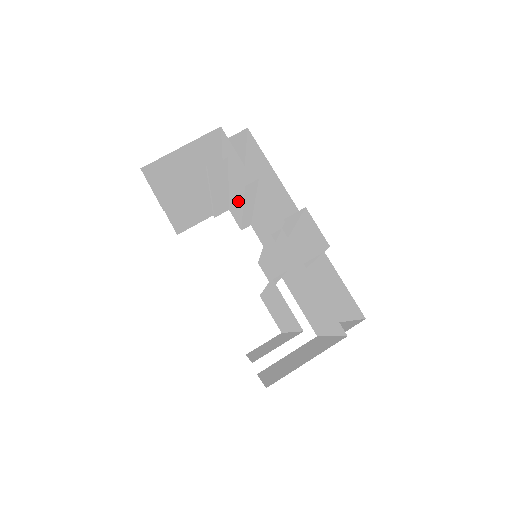
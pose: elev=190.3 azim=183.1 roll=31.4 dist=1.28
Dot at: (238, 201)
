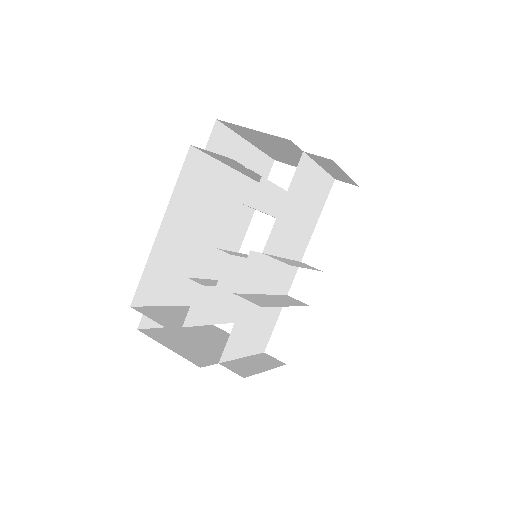
Dot at: (275, 207)
